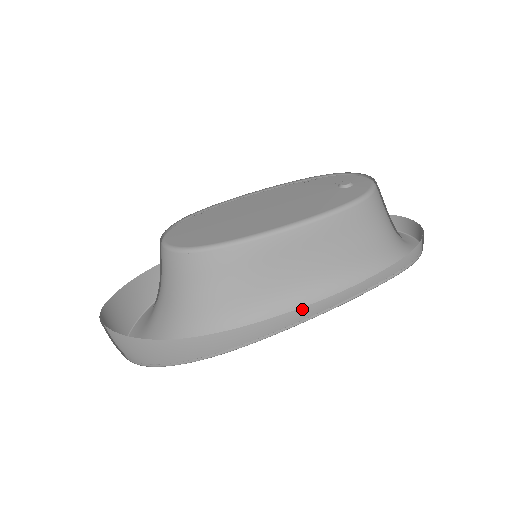
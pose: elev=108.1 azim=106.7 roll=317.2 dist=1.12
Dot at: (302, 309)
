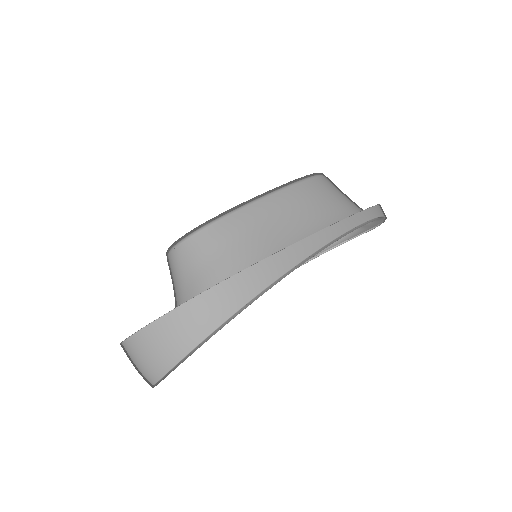
Dot at: (315, 235)
